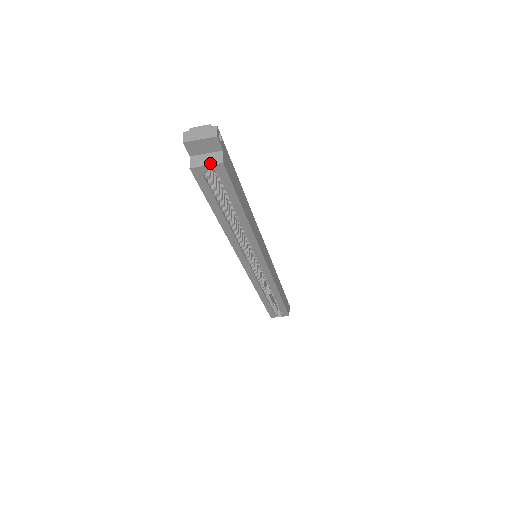
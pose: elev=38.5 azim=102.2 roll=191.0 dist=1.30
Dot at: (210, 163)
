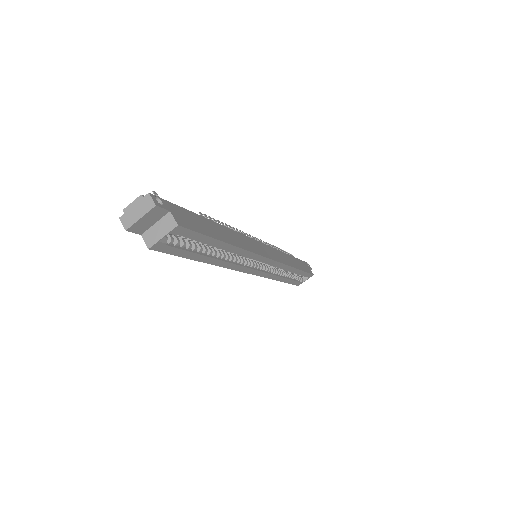
Dot at: (165, 232)
